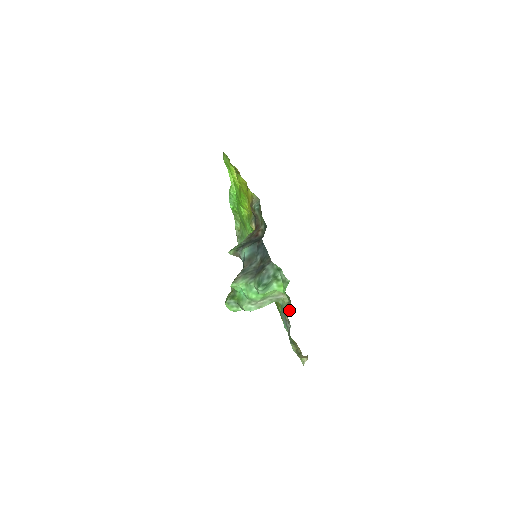
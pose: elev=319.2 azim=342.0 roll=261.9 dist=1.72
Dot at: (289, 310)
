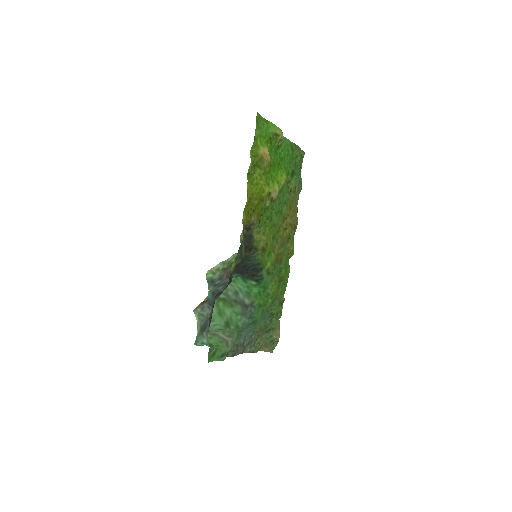
Dot at: occluded
